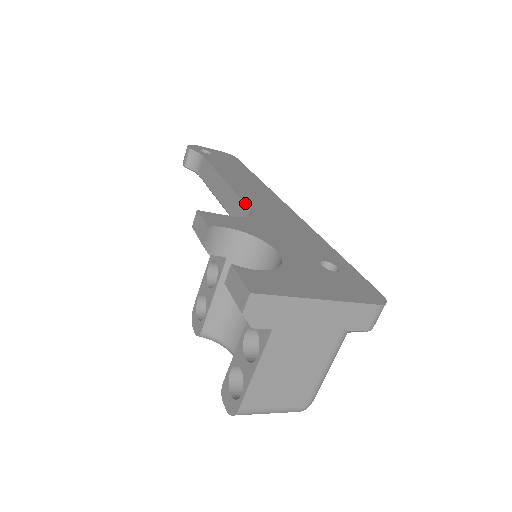
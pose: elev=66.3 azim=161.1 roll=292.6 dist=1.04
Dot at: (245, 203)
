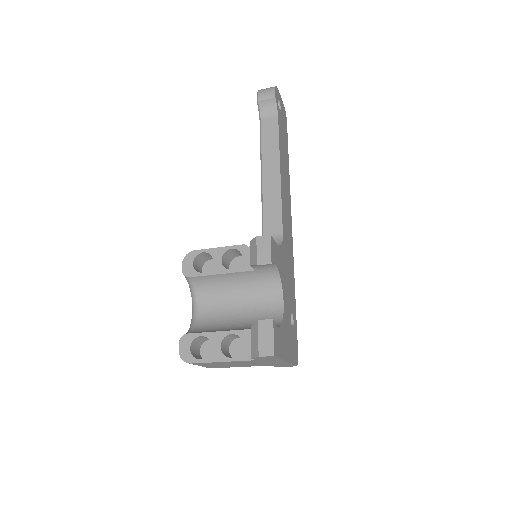
Dot at: (283, 221)
